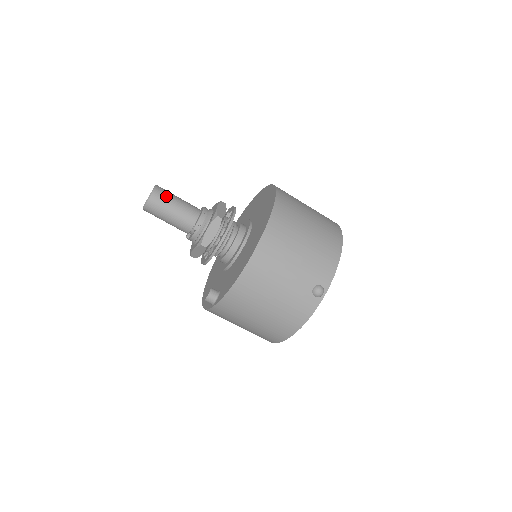
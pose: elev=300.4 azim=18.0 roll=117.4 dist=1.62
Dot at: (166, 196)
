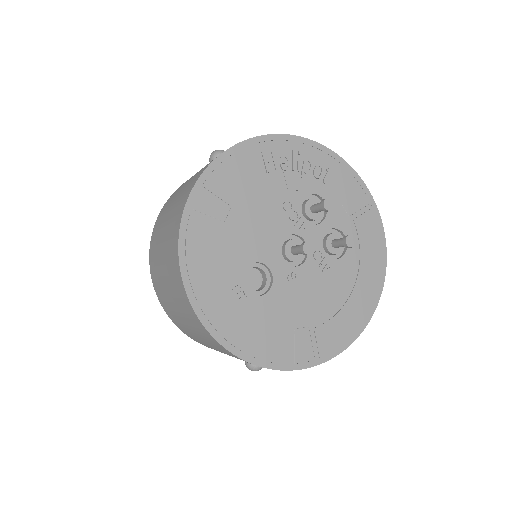
Dot at: occluded
